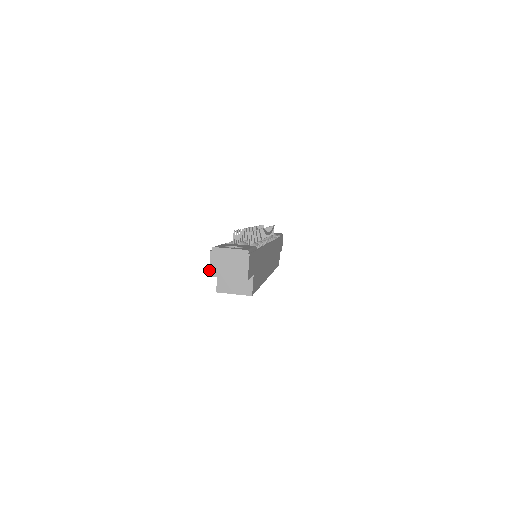
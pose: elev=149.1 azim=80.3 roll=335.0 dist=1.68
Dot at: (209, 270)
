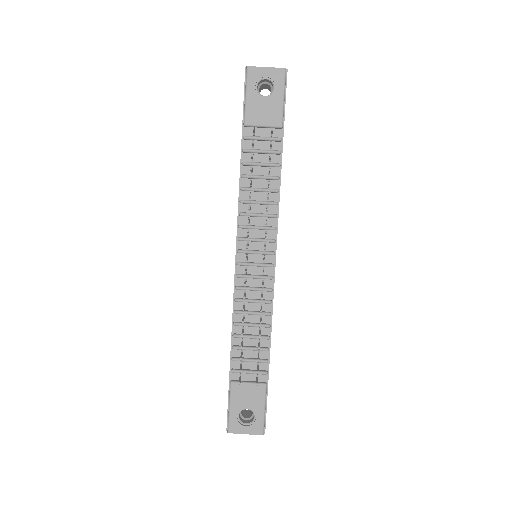
Dot at: occluded
